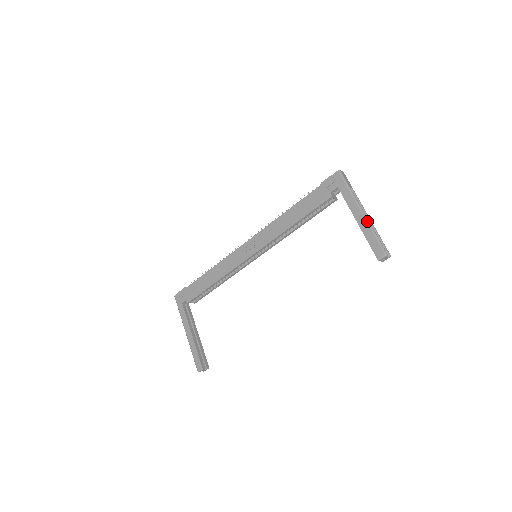
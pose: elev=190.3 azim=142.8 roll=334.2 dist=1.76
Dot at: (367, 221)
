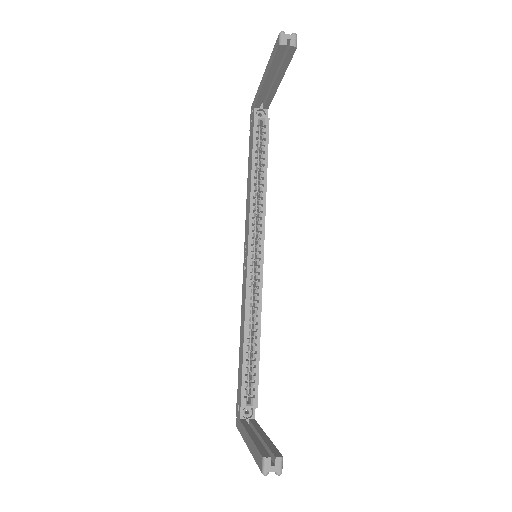
Dot at: (267, 65)
